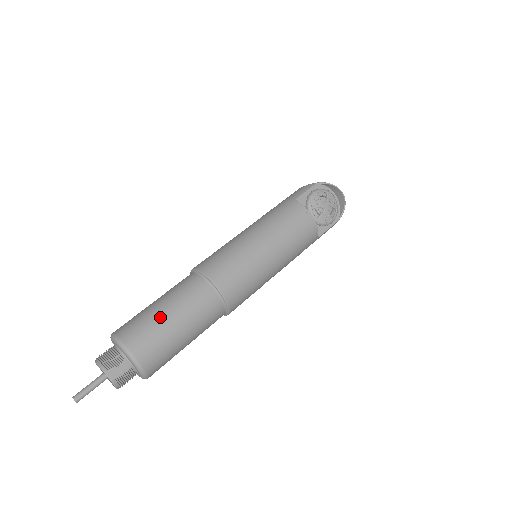
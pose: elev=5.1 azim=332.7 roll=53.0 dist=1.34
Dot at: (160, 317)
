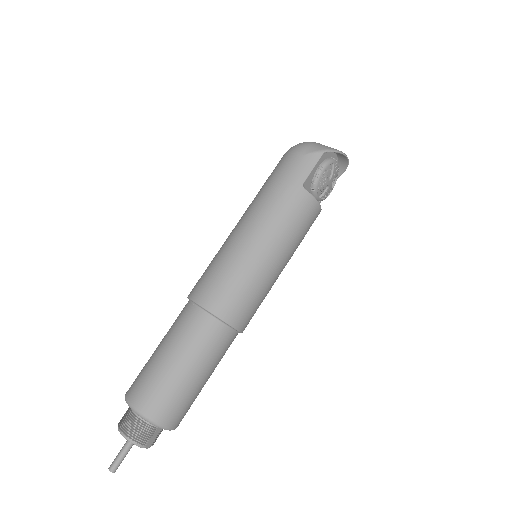
Dot at: (186, 382)
